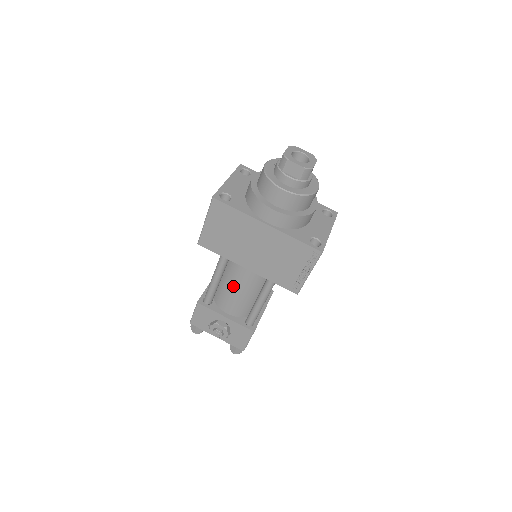
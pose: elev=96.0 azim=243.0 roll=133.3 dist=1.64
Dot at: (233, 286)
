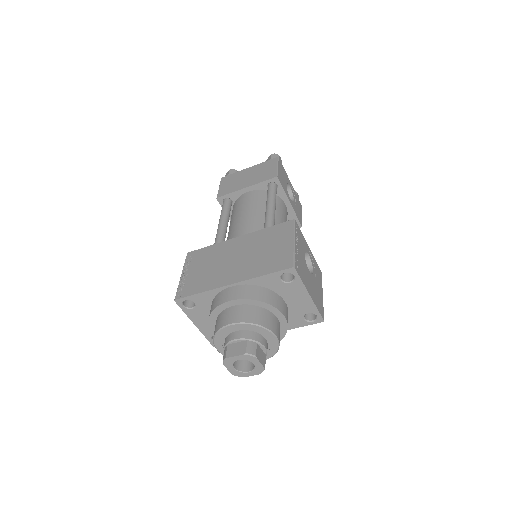
Dot at: occluded
